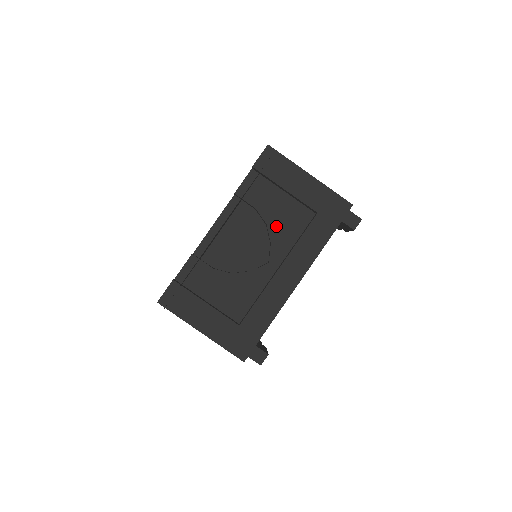
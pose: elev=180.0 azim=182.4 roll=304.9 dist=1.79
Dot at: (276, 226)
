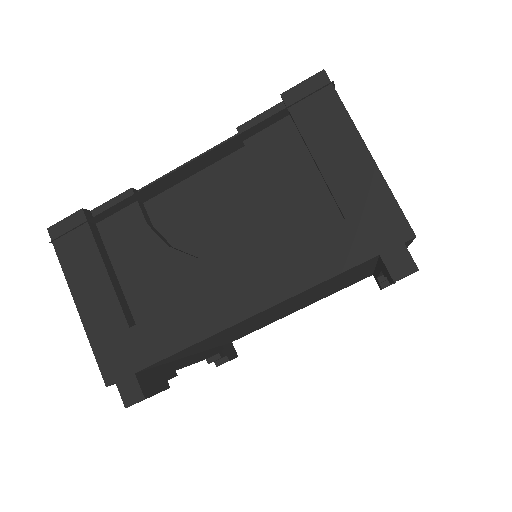
Dot at: (270, 209)
